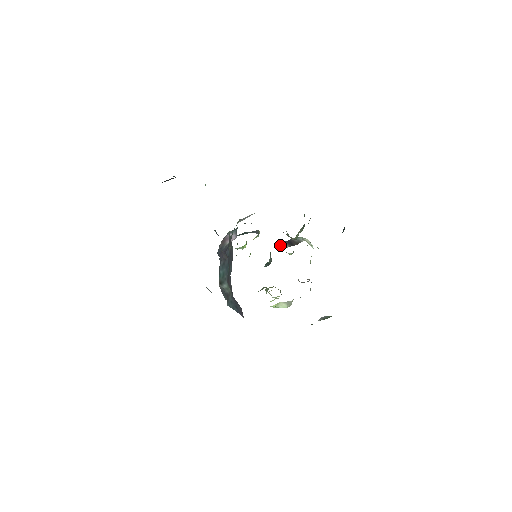
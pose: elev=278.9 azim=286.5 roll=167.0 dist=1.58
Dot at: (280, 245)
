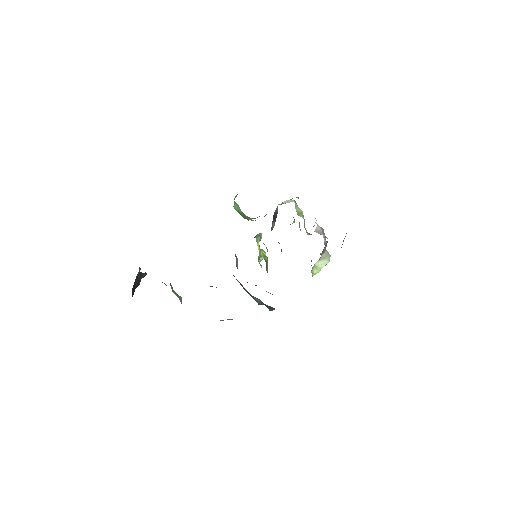
Dot at: (271, 228)
